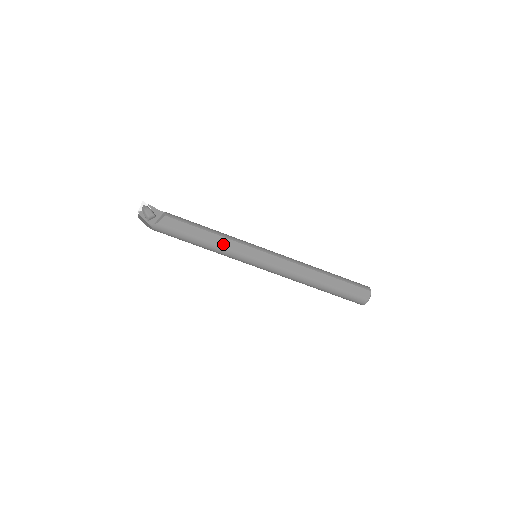
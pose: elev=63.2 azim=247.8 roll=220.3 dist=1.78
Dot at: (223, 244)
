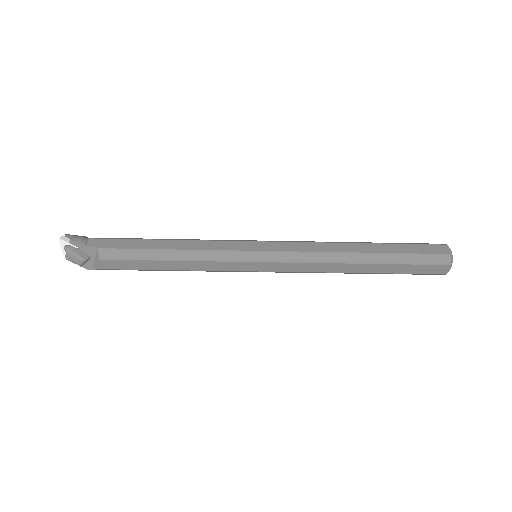
Dot at: (199, 269)
